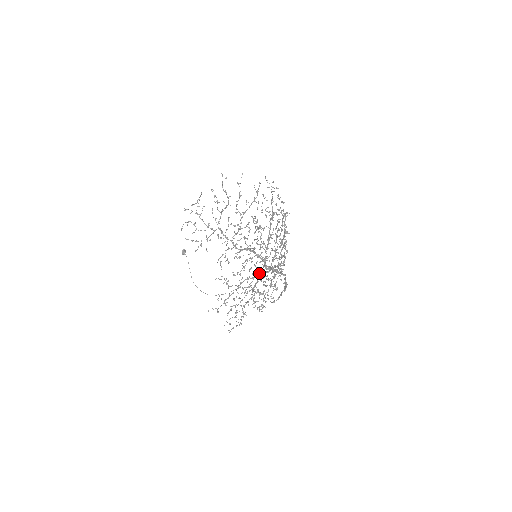
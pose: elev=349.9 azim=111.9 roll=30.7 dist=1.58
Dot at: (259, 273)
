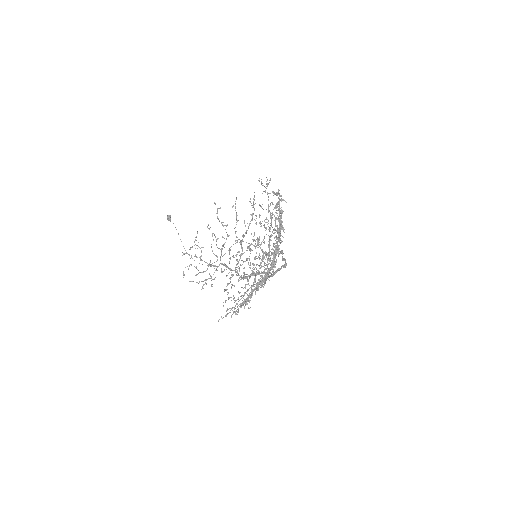
Dot at: (263, 280)
